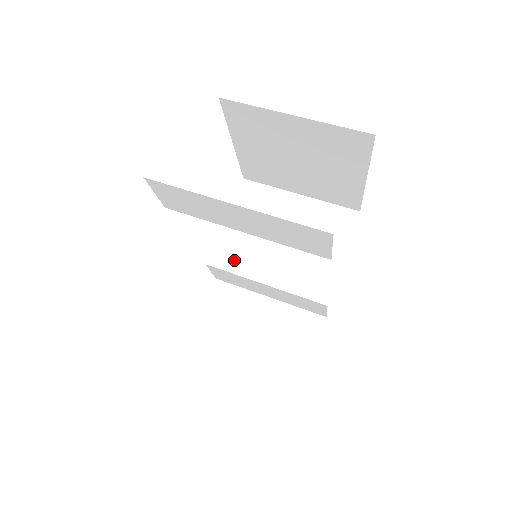
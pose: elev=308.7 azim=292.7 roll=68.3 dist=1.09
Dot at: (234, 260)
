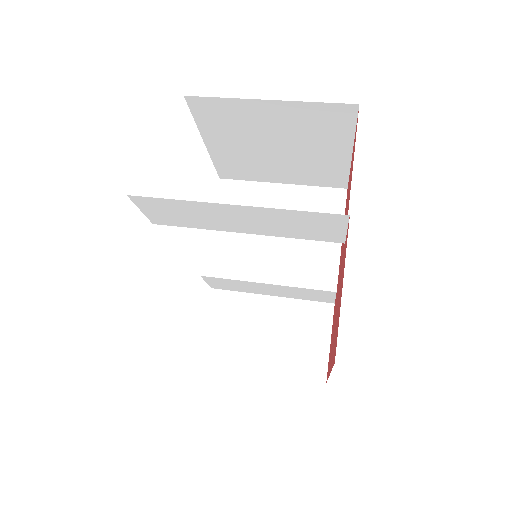
Dot at: (229, 265)
